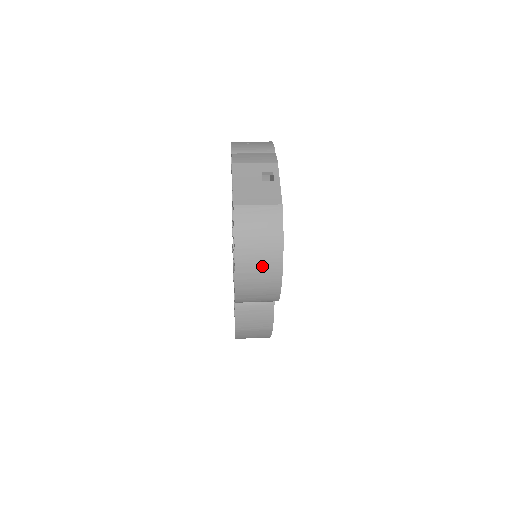
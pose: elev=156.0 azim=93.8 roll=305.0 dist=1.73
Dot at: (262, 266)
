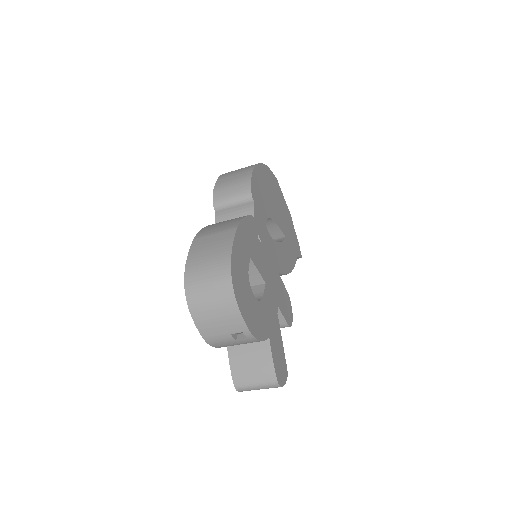
Dot at: occluded
